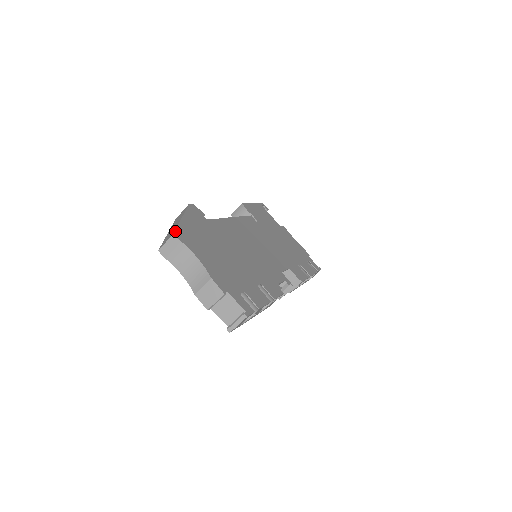
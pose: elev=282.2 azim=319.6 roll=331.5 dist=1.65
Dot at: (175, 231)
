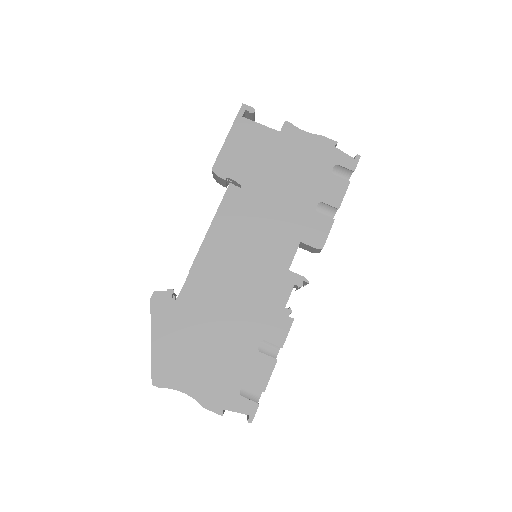
Dot at: (152, 379)
